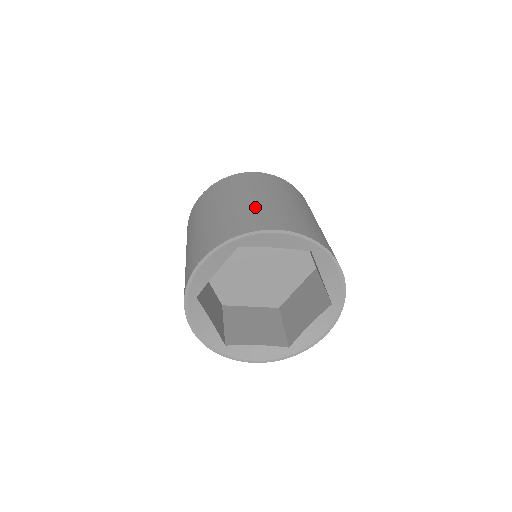
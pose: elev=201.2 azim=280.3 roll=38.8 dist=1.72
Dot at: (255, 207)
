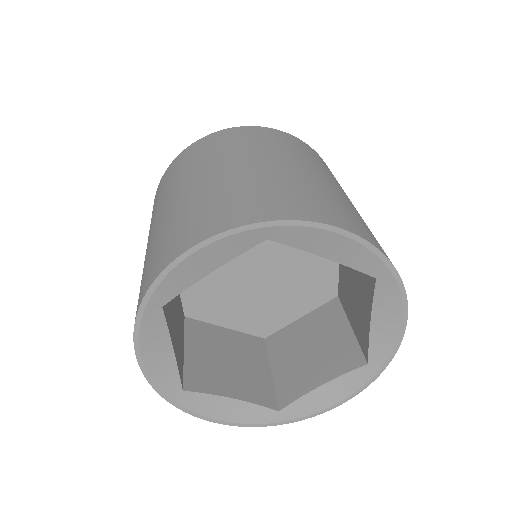
Dot at: (297, 180)
